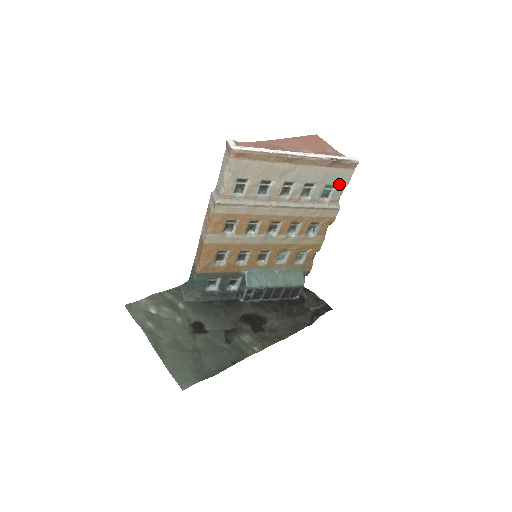
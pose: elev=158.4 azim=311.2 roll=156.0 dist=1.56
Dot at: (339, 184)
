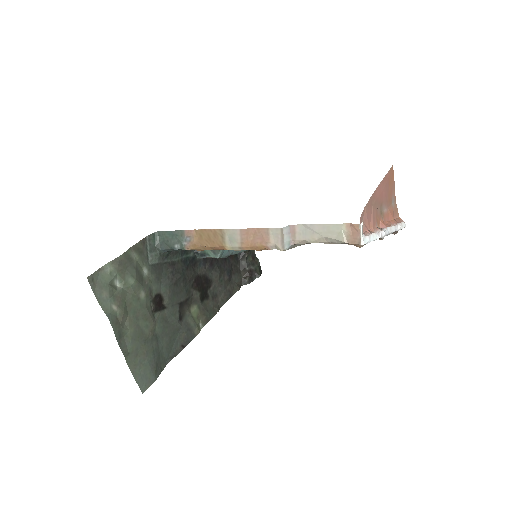
Dot at: occluded
